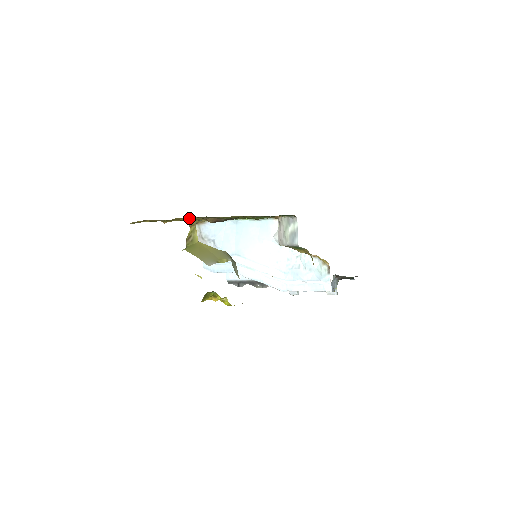
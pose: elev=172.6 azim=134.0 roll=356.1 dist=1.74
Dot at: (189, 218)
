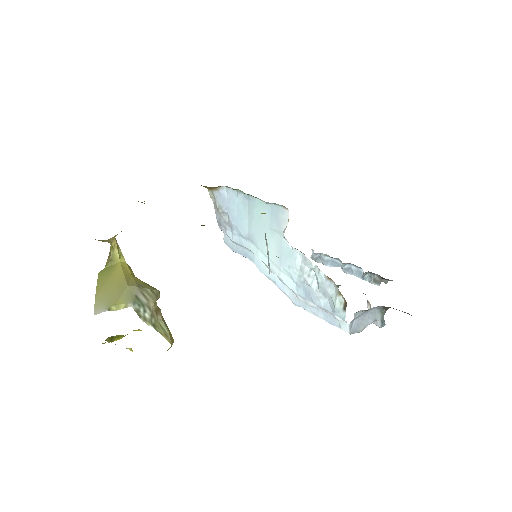
Dot at: occluded
